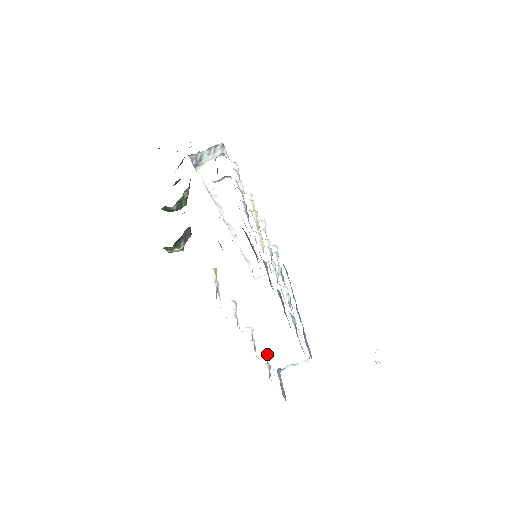
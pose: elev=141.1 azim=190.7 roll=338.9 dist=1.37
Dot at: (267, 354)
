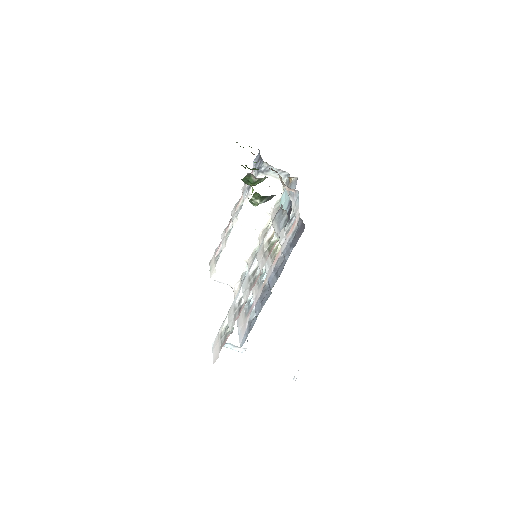
Dot at: occluded
